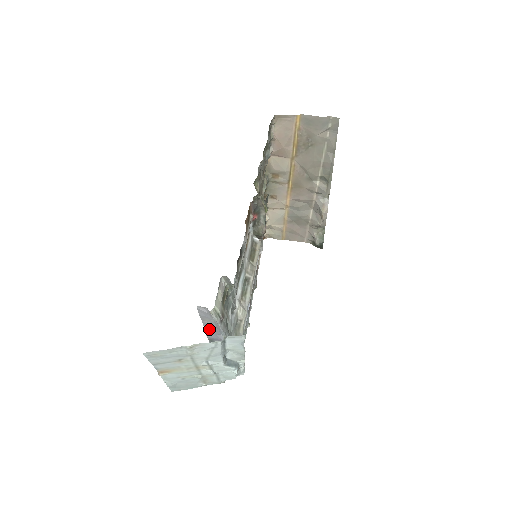
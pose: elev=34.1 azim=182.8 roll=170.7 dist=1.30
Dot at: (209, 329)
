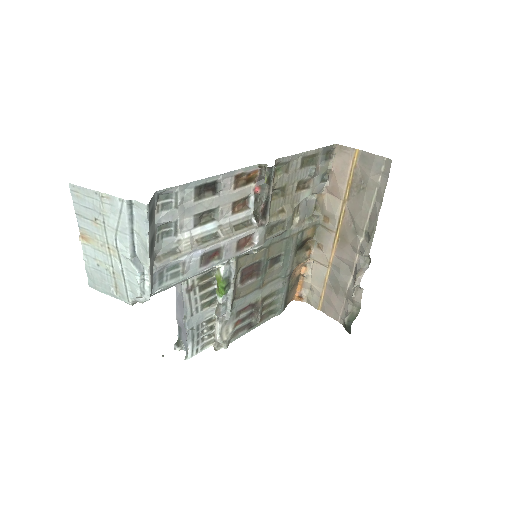
Dot at: (179, 304)
